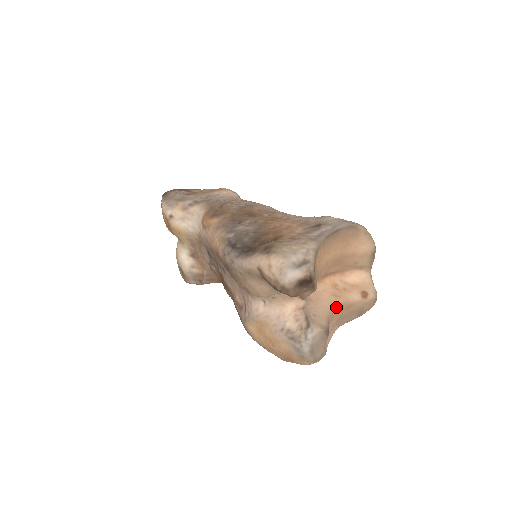
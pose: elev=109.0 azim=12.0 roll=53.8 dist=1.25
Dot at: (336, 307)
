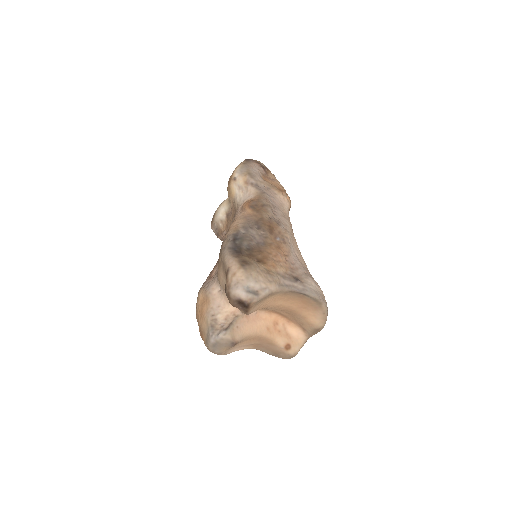
Dot at: (261, 336)
